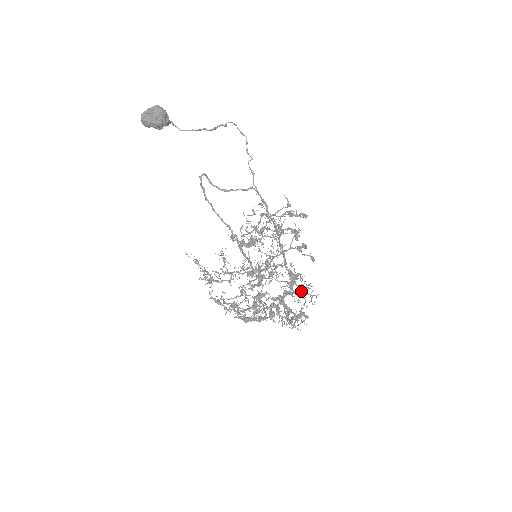
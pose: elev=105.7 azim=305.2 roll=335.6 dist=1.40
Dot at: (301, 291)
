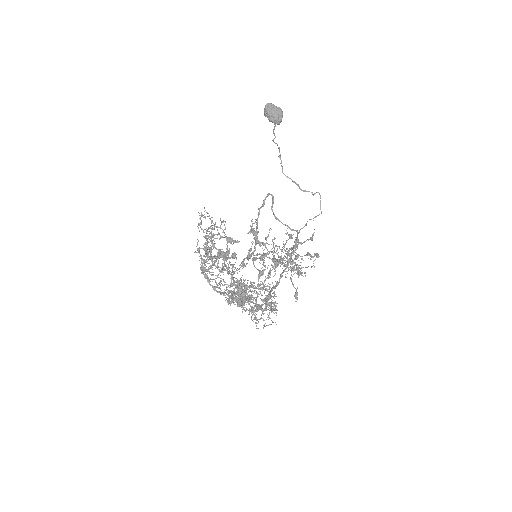
Dot at: occluded
